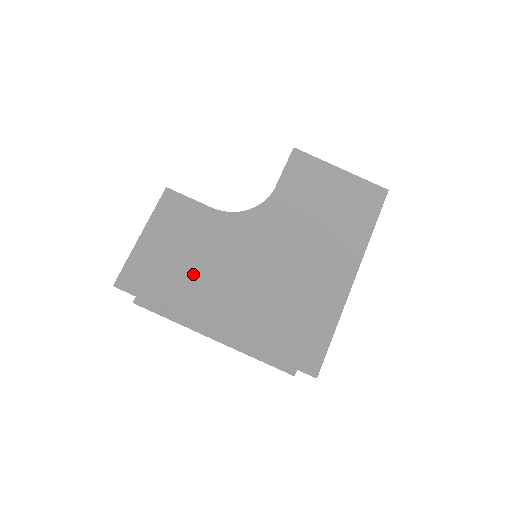
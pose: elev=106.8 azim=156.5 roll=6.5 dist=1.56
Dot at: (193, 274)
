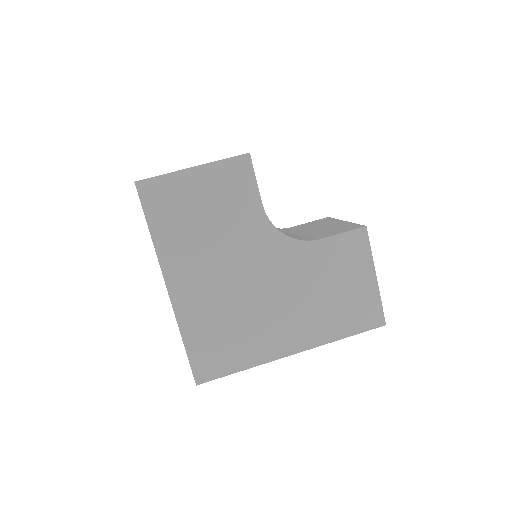
Dot at: (197, 235)
